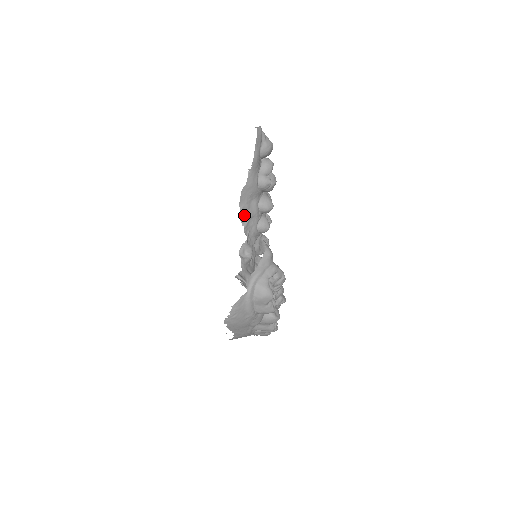
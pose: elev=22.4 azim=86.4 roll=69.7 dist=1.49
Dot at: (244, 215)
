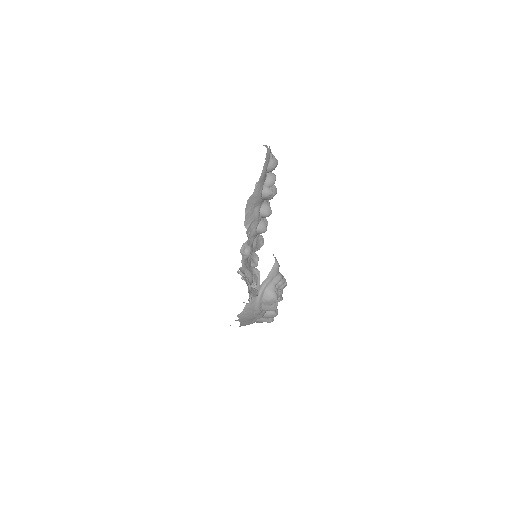
Dot at: (247, 219)
